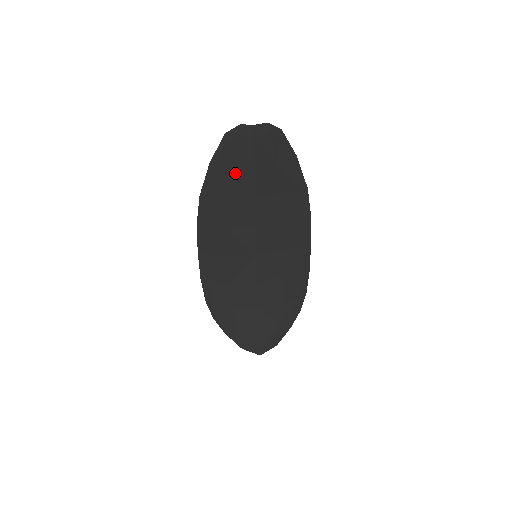
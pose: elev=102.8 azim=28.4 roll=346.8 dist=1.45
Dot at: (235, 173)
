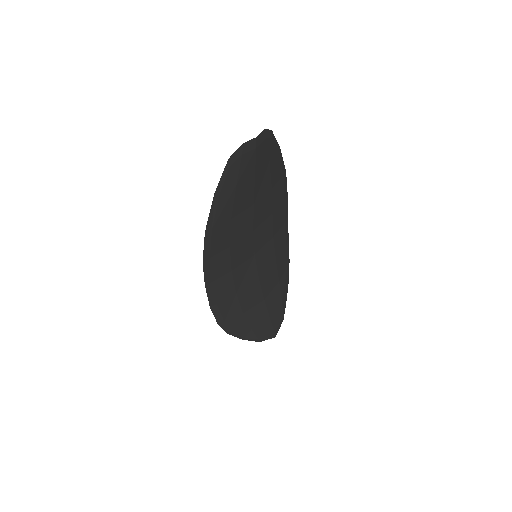
Dot at: (238, 192)
